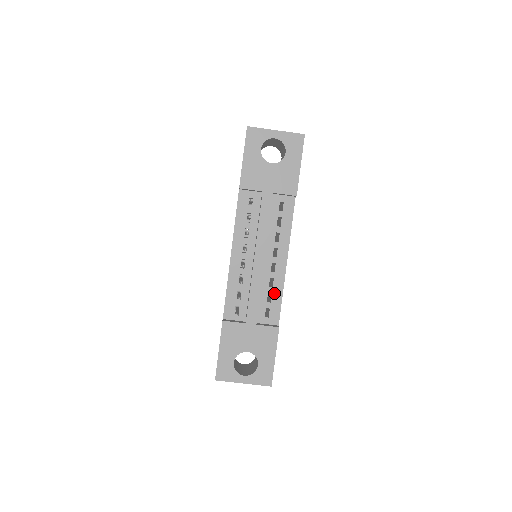
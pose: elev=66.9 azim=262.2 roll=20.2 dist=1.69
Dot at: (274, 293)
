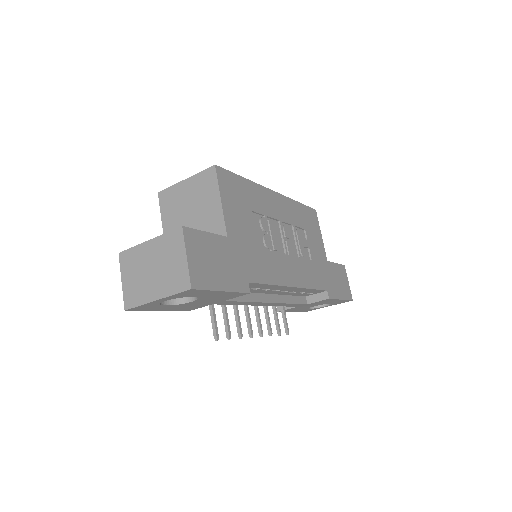
Dot at: occluded
